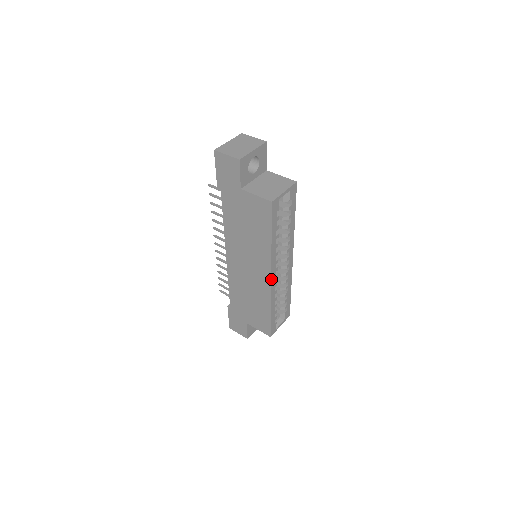
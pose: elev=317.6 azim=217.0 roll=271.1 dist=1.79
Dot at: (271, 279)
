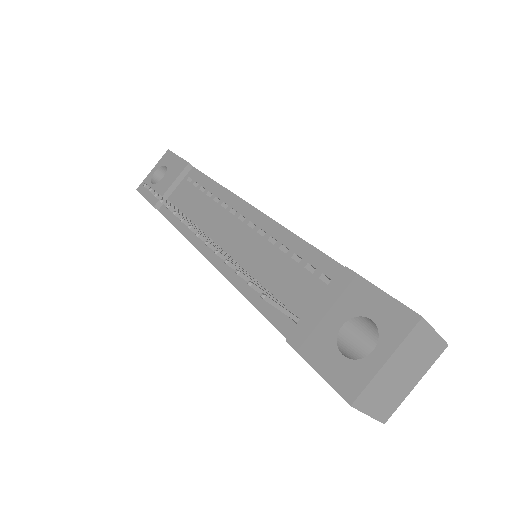
Dot at: occluded
